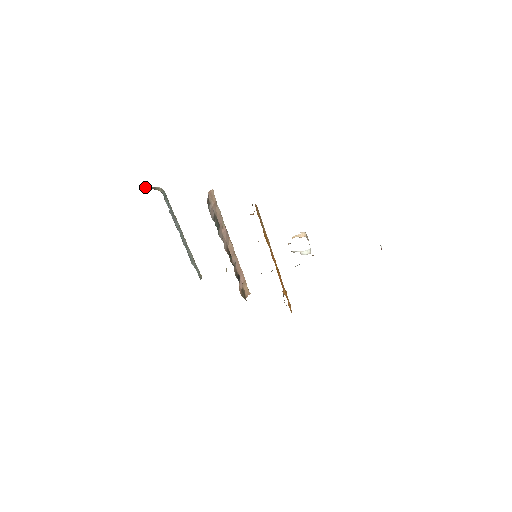
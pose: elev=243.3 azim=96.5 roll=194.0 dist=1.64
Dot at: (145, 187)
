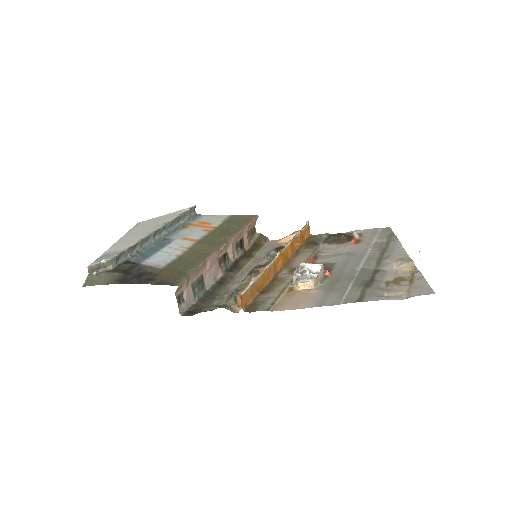
Dot at: occluded
